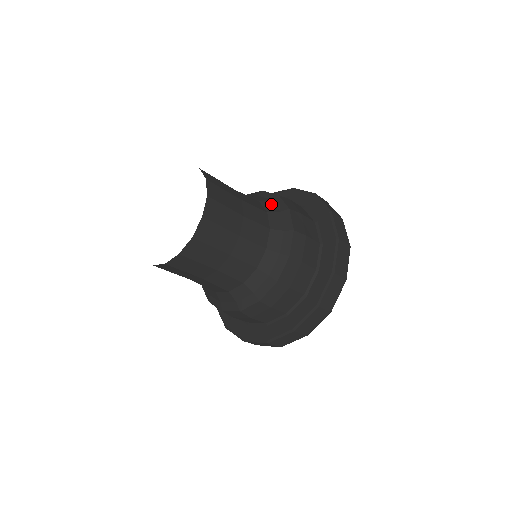
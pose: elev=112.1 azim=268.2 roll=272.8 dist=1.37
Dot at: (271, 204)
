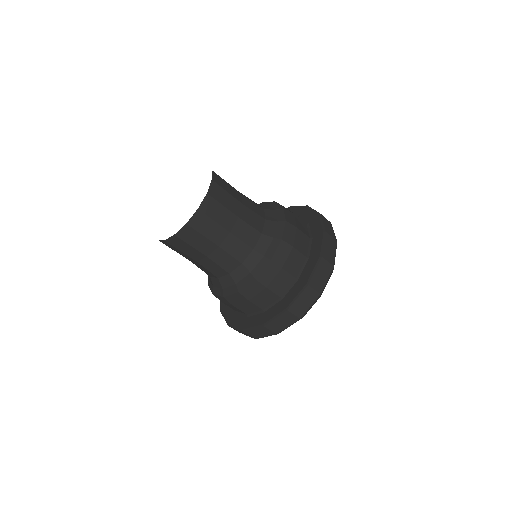
Dot at: occluded
